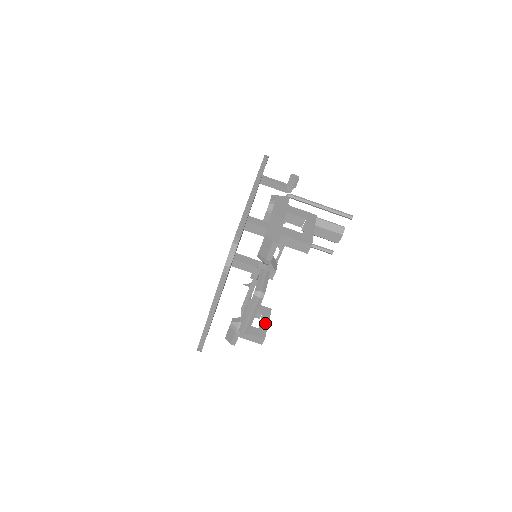
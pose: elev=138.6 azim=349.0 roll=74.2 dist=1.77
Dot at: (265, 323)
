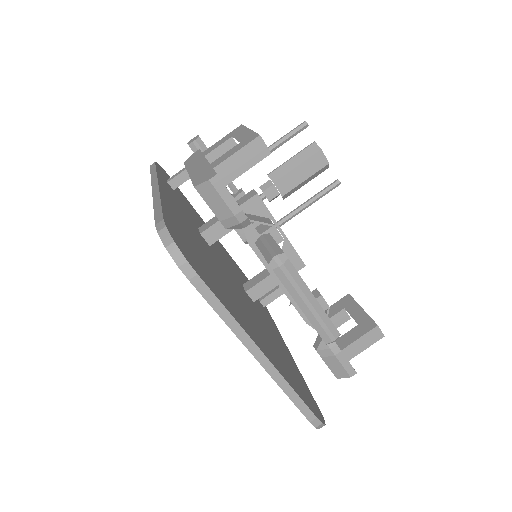
Dot at: (358, 312)
